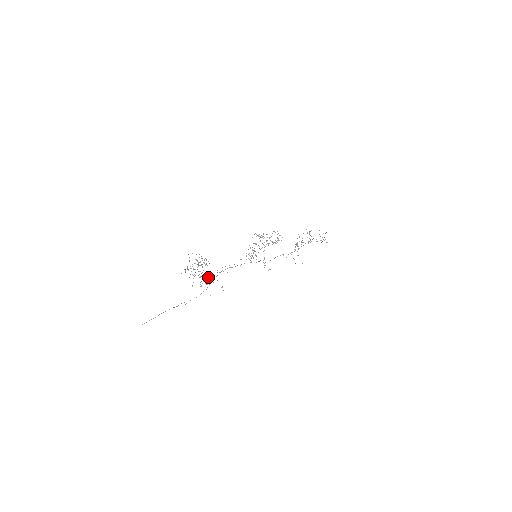
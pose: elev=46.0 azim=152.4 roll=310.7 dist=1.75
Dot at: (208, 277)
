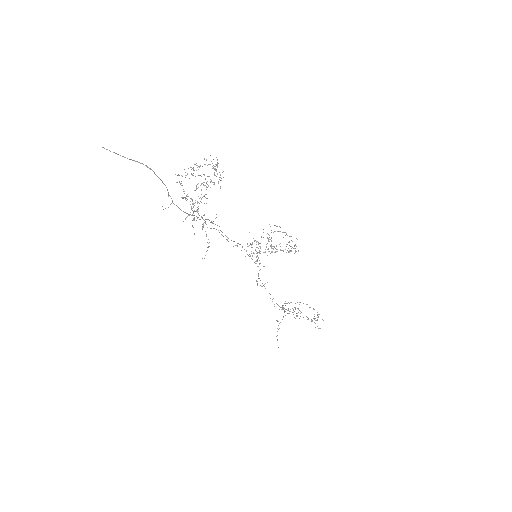
Dot at: occluded
